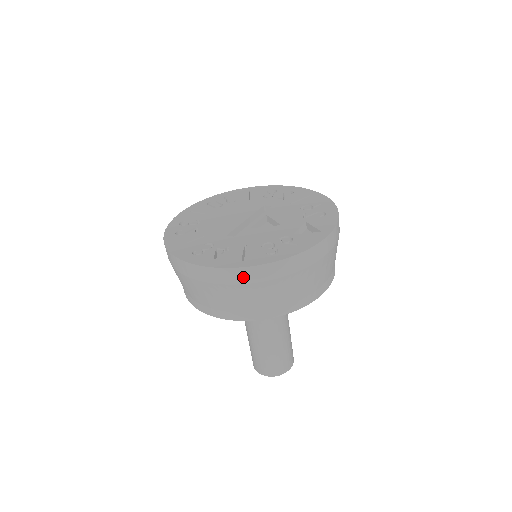
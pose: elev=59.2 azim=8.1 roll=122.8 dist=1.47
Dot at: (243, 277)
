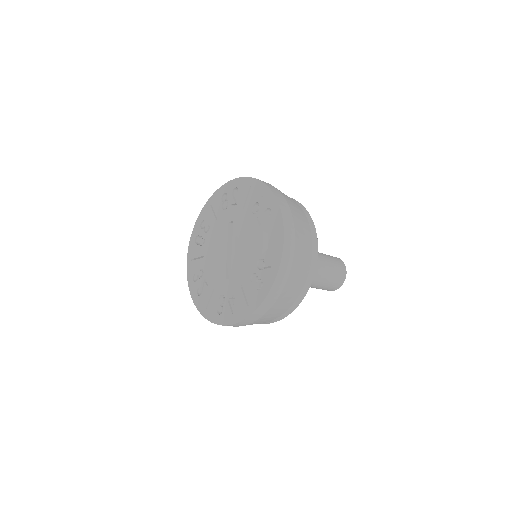
Dot at: (257, 315)
